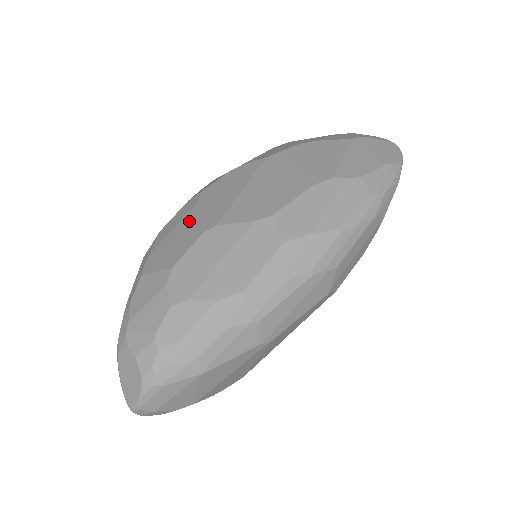
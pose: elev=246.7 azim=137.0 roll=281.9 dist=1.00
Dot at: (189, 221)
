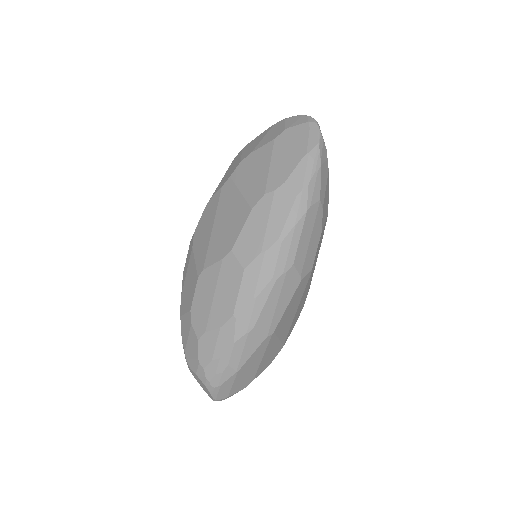
Dot at: (191, 266)
